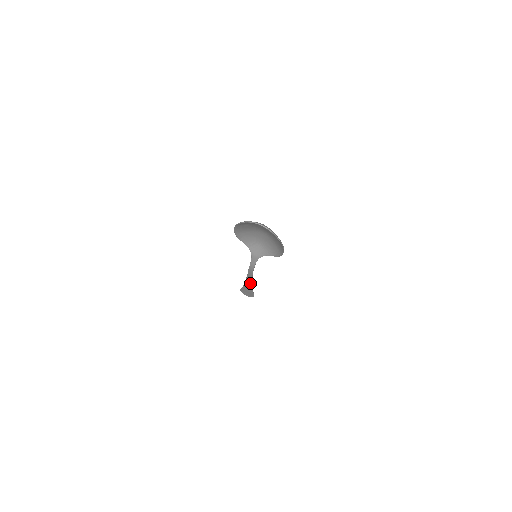
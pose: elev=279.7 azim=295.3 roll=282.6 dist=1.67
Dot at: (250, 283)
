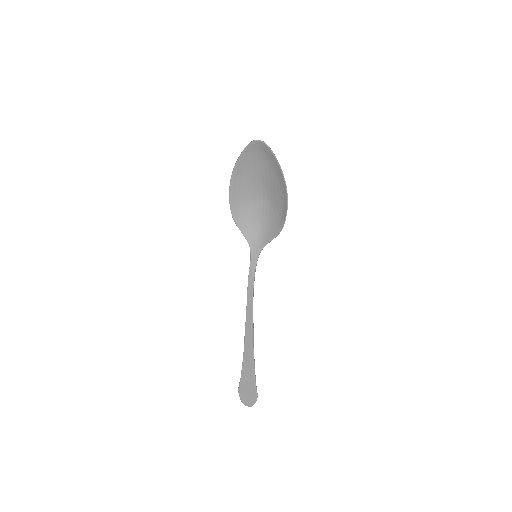
Dot at: (251, 340)
